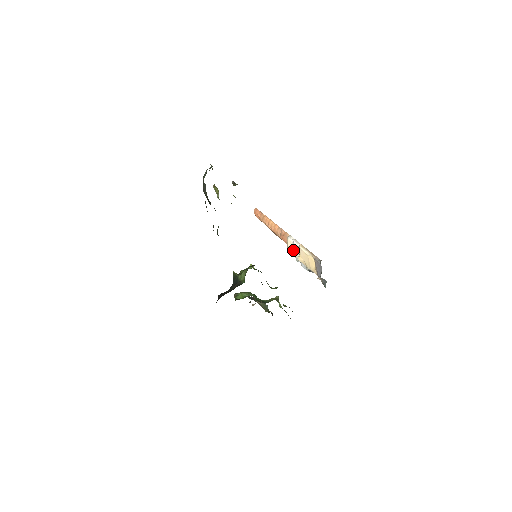
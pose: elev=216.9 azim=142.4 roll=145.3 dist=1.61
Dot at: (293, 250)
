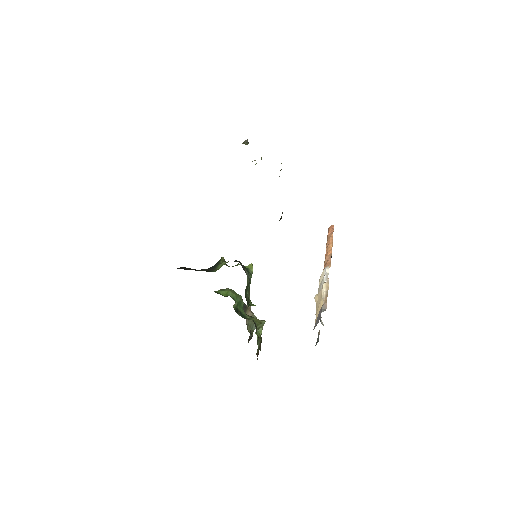
Dot at: (320, 285)
